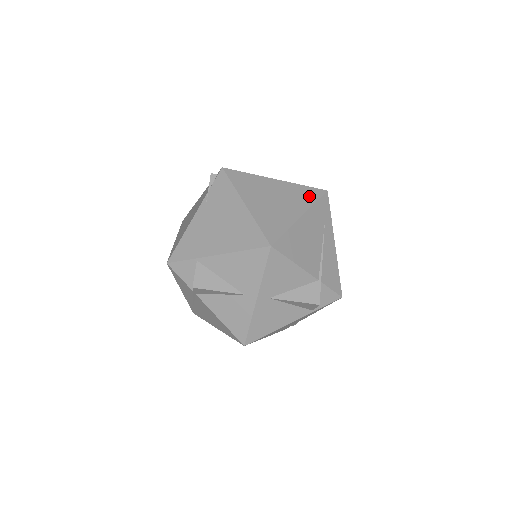
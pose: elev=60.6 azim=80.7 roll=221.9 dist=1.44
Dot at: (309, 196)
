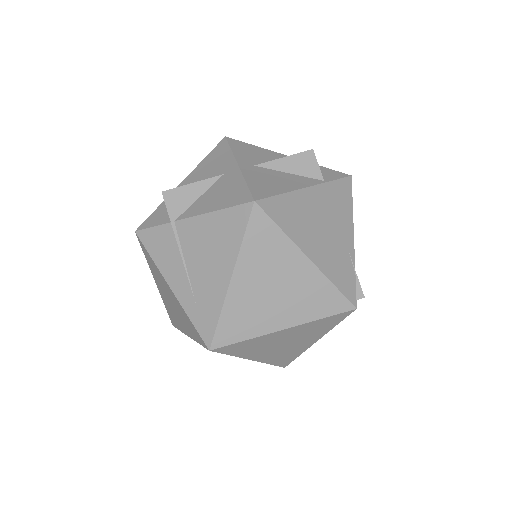
Dot at: occluded
